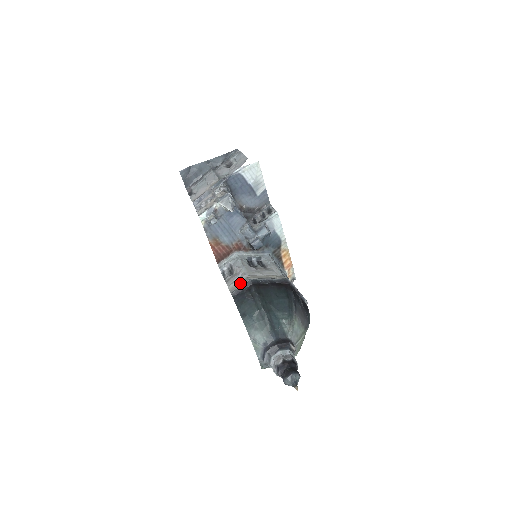
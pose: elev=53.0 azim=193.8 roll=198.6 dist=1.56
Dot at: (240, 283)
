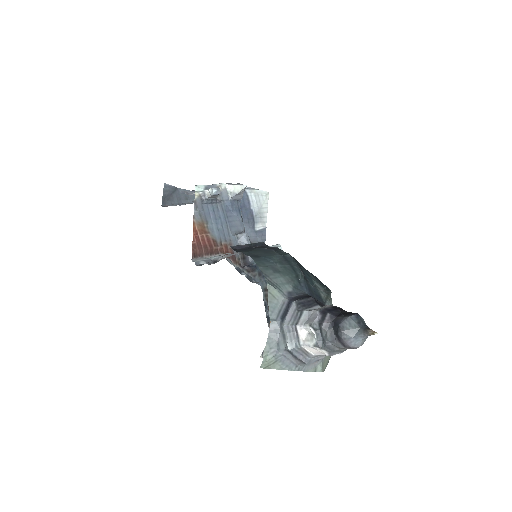
Dot at: occluded
